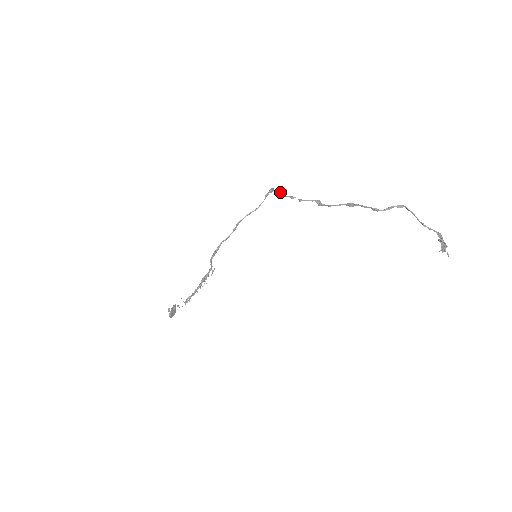
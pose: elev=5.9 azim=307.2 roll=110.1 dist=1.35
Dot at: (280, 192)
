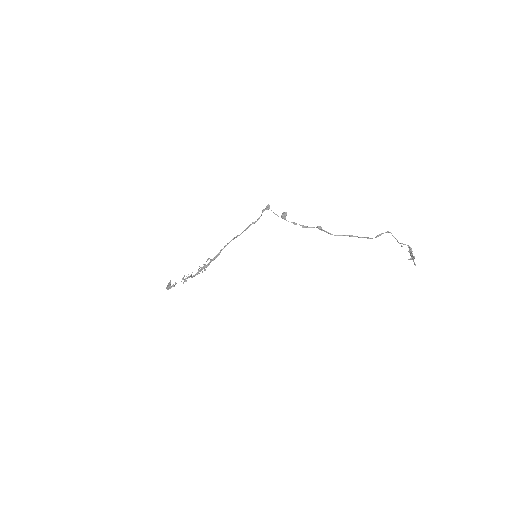
Dot at: (283, 218)
